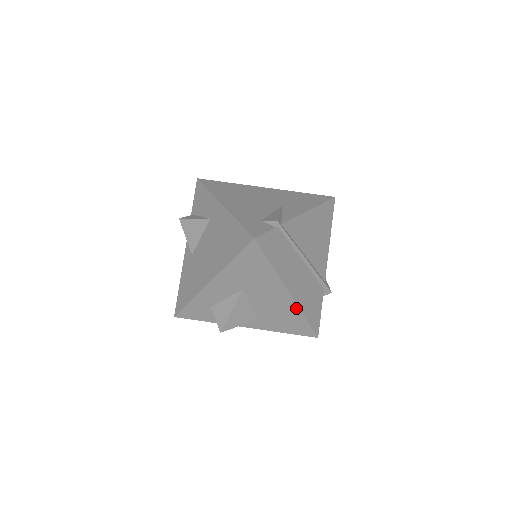
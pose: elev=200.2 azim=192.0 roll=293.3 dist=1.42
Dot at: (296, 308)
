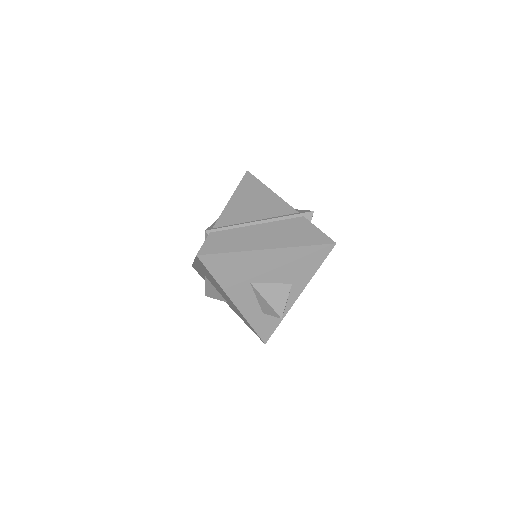
Dot at: (289, 250)
